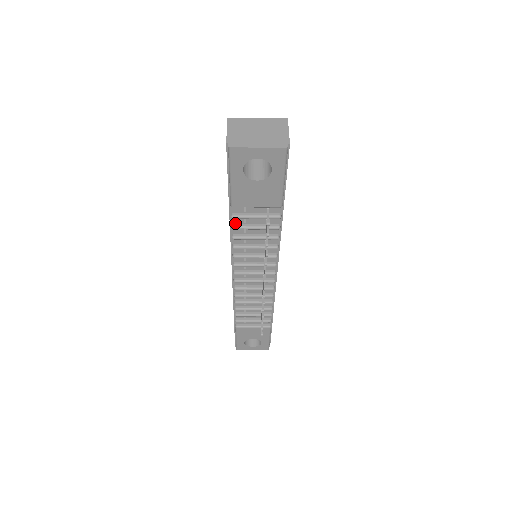
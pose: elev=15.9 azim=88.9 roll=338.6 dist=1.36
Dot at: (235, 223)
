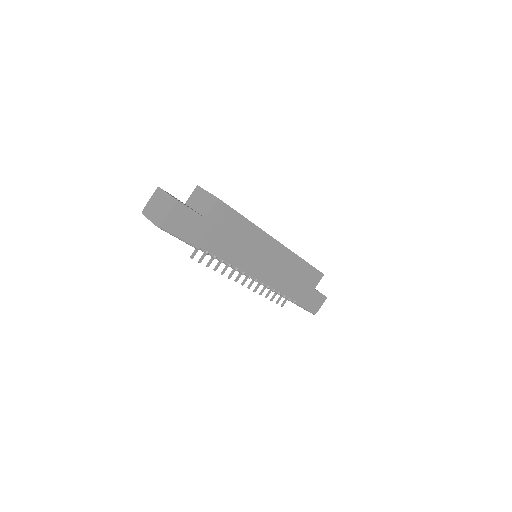
Dot at: occluded
